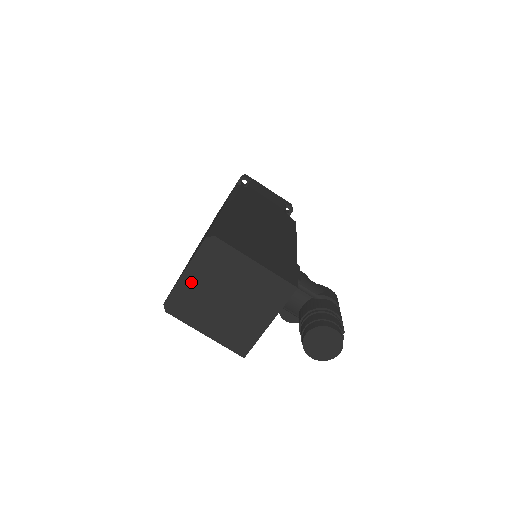
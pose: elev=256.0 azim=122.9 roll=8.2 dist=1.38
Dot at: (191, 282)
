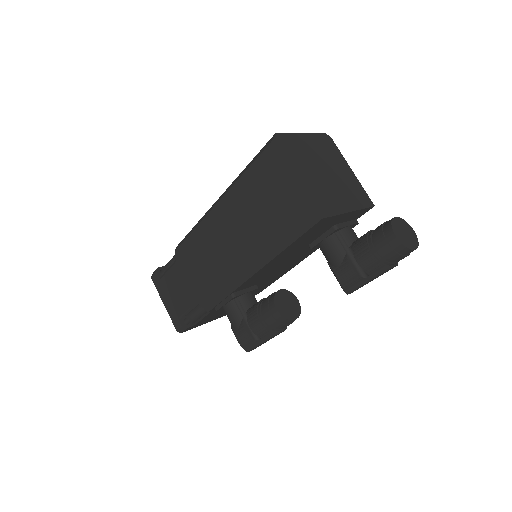
Dot at: (304, 142)
